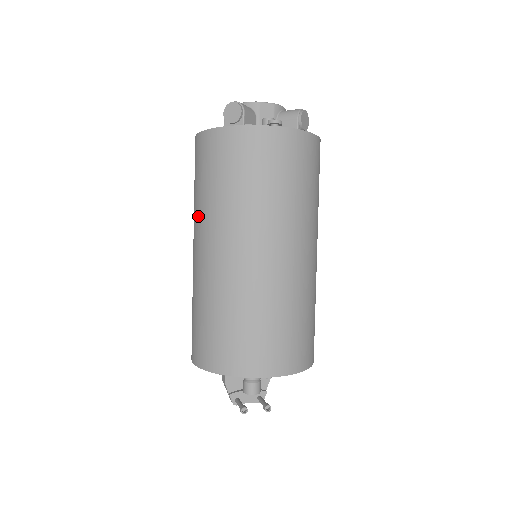
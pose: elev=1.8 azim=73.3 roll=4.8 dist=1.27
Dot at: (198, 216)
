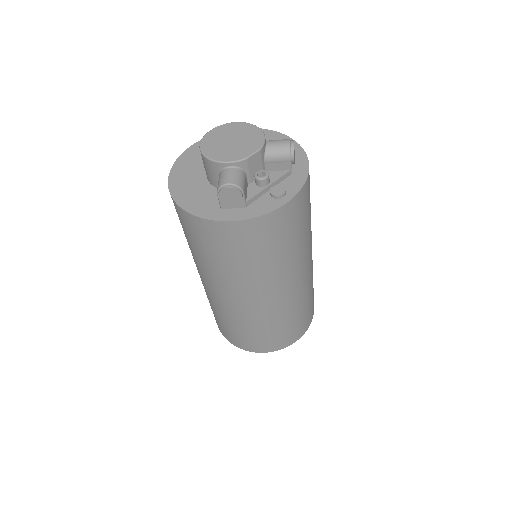
Dot at: (211, 273)
